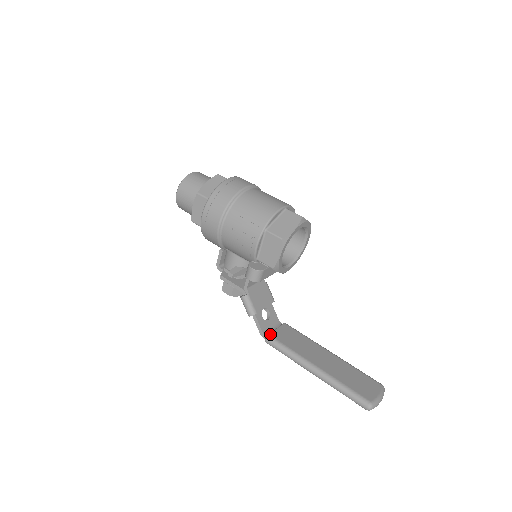
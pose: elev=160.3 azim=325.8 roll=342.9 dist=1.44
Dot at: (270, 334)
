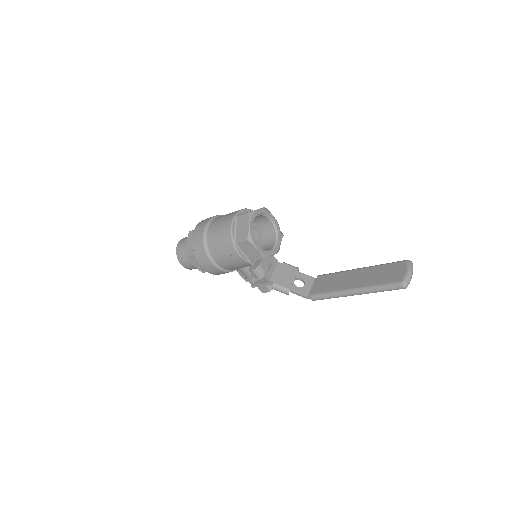
Dot at: (311, 293)
